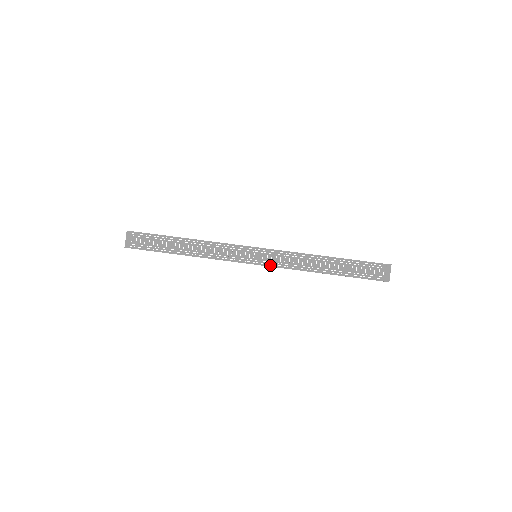
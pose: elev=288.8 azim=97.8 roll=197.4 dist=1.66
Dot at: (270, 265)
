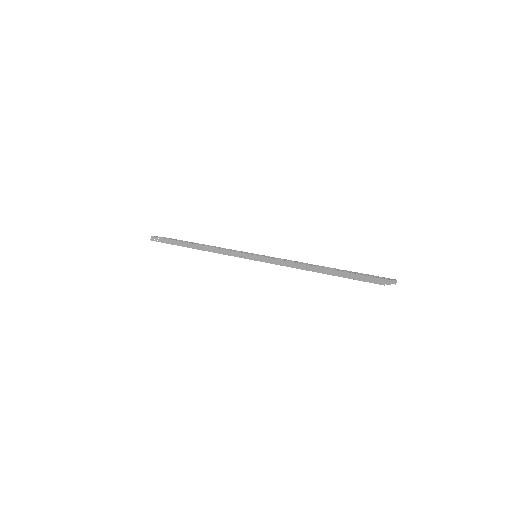
Dot at: (266, 257)
